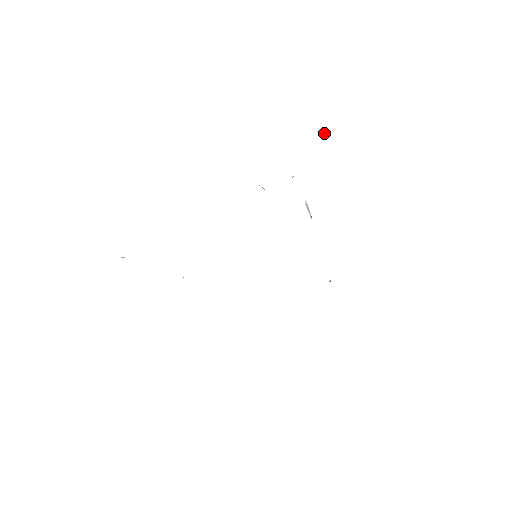
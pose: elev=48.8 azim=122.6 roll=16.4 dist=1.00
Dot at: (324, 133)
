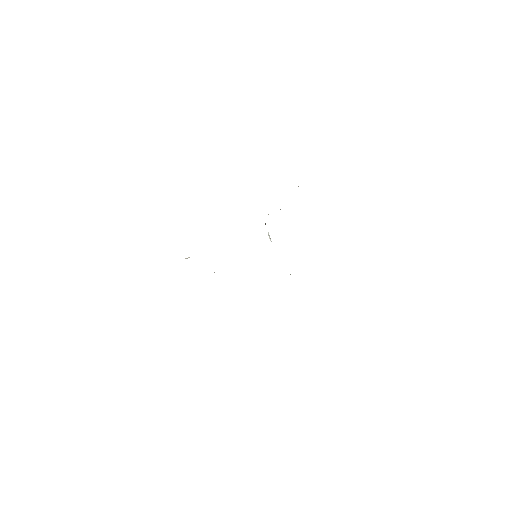
Dot at: occluded
